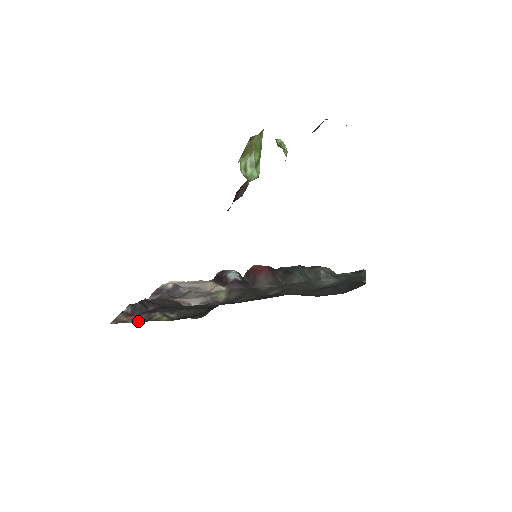
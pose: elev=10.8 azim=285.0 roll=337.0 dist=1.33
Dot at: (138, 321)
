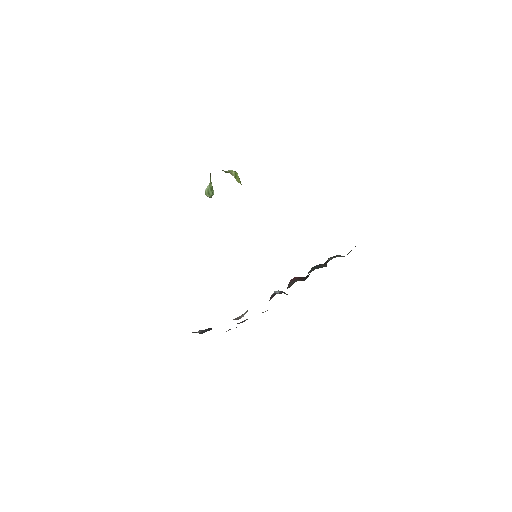
Dot at: occluded
